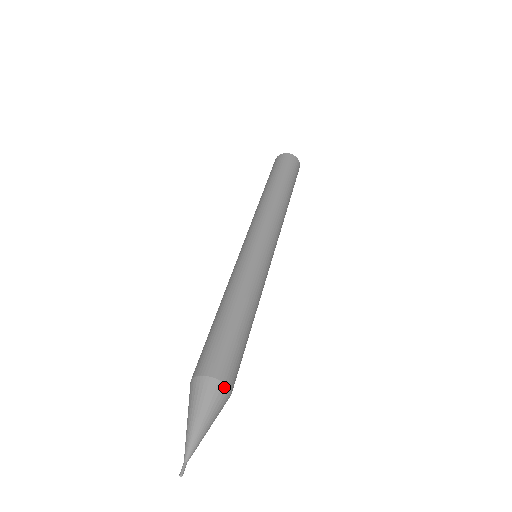
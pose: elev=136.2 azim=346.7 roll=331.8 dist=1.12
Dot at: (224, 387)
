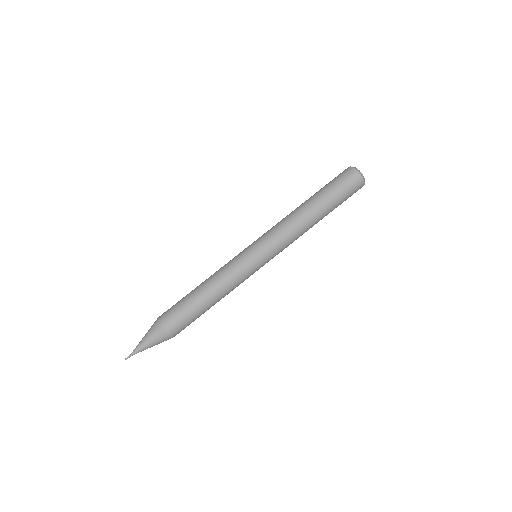
Dot at: occluded
